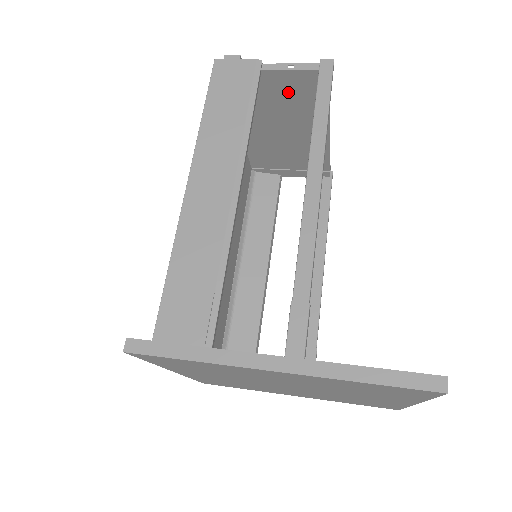
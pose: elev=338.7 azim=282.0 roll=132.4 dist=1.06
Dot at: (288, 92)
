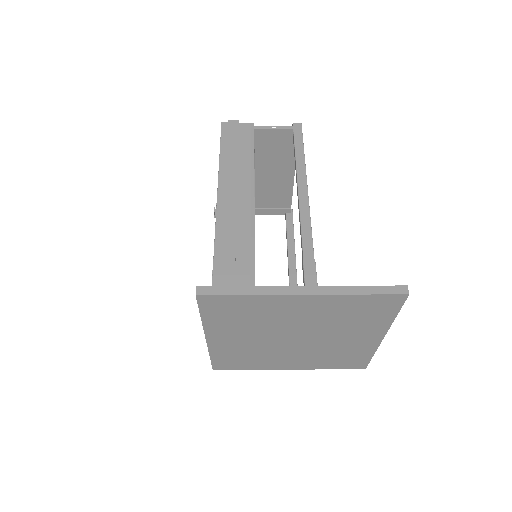
Dot at: (270, 145)
